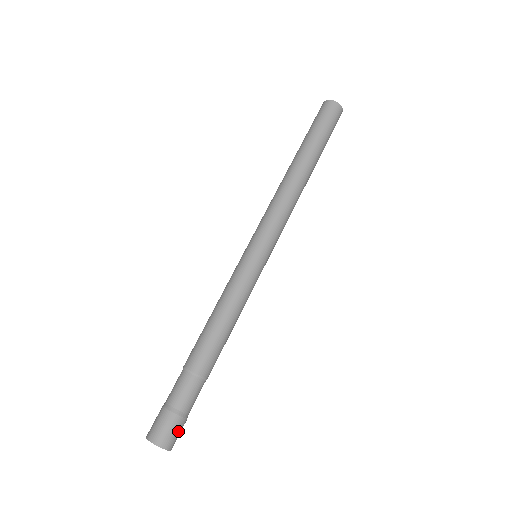
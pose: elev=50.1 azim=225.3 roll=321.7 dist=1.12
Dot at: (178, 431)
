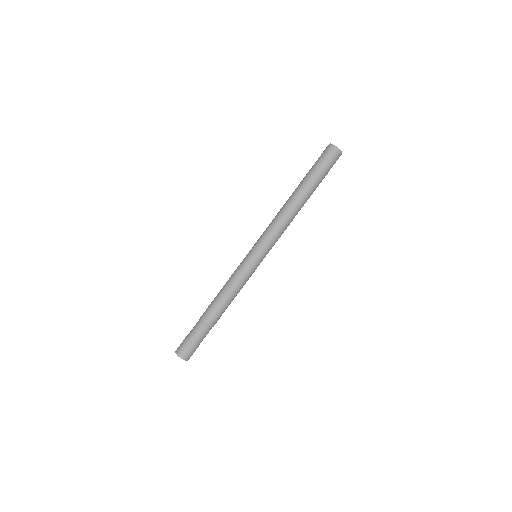
Dot at: occluded
